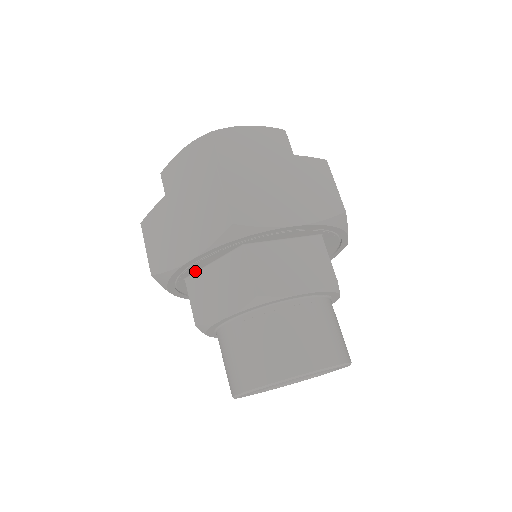
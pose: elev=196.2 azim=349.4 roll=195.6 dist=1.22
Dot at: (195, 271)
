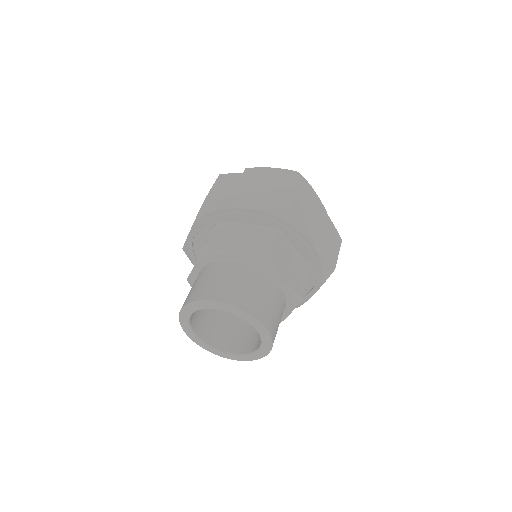
Dot at: (231, 221)
